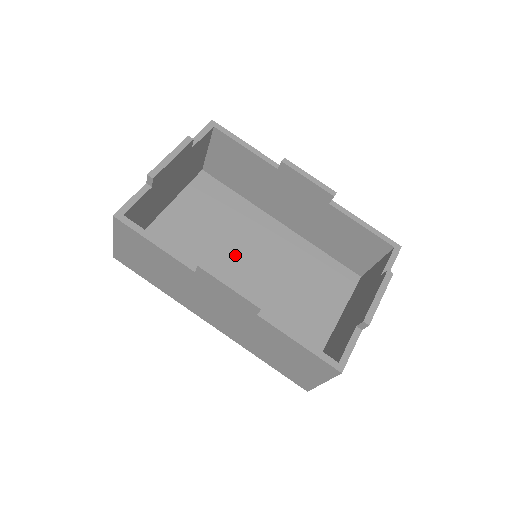
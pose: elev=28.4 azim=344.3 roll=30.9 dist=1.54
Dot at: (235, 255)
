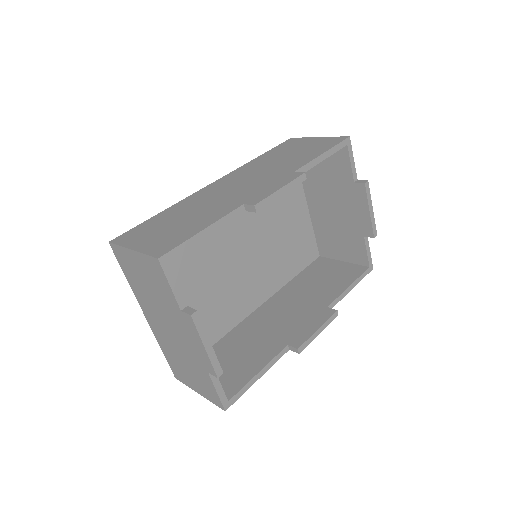
Dot at: (226, 262)
